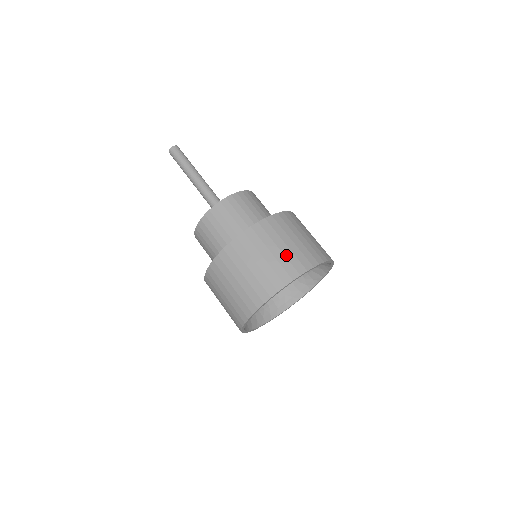
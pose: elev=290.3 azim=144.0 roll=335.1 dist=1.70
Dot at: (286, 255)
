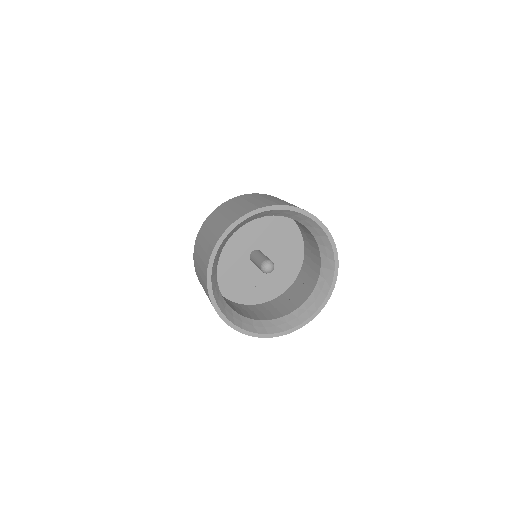
Dot at: (253, 203)
